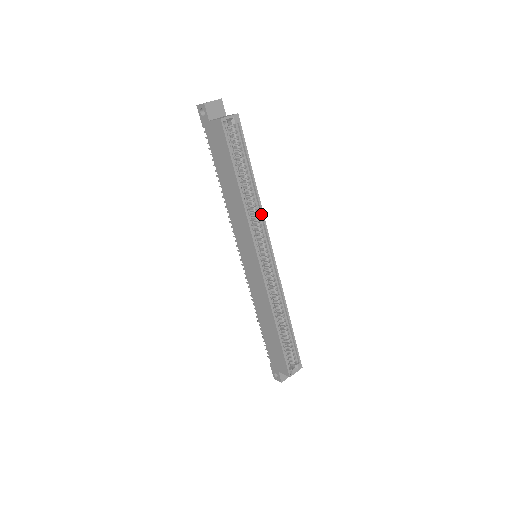
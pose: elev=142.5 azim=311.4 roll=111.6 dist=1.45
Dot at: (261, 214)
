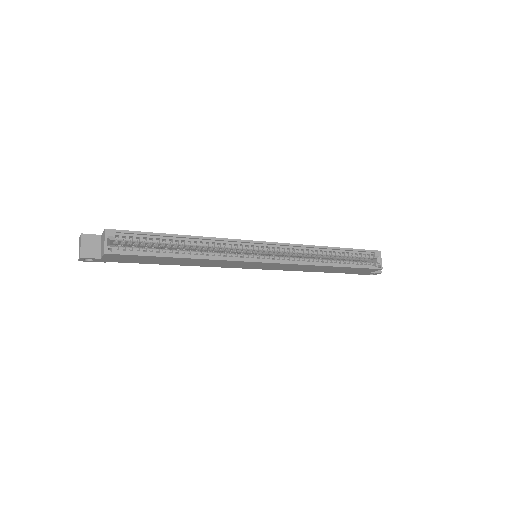
Dot at: (219, 241)
